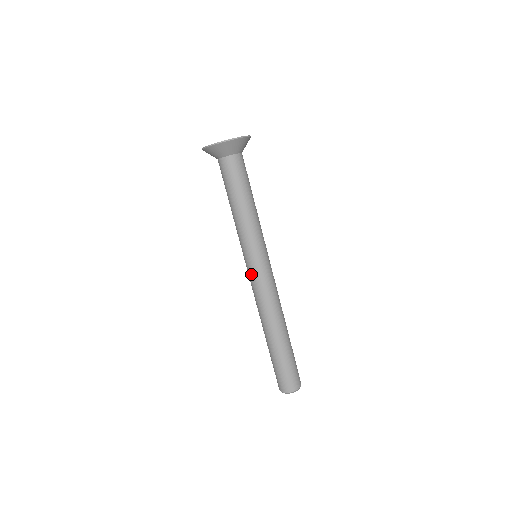
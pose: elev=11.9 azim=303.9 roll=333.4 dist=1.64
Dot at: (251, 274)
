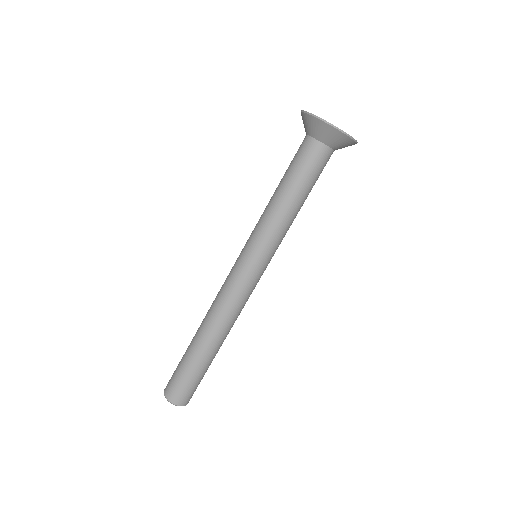
Dot at: (234, 264)
